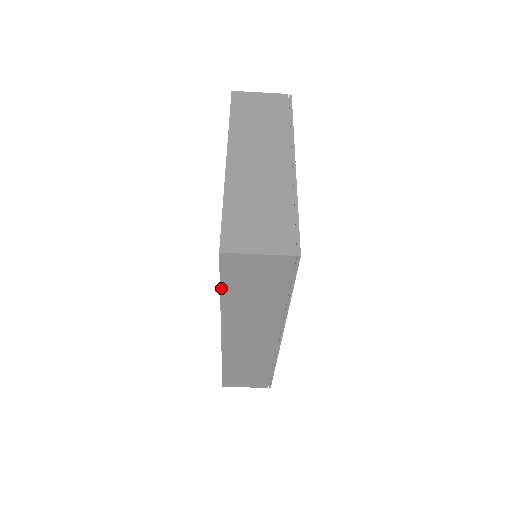
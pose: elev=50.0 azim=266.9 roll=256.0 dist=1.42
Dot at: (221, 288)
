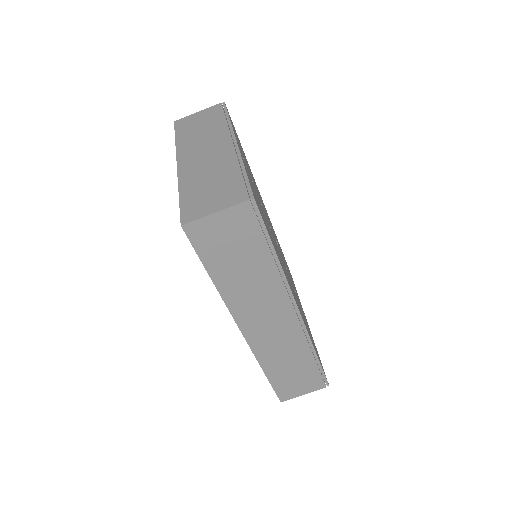
Dot at: (206, 269)
